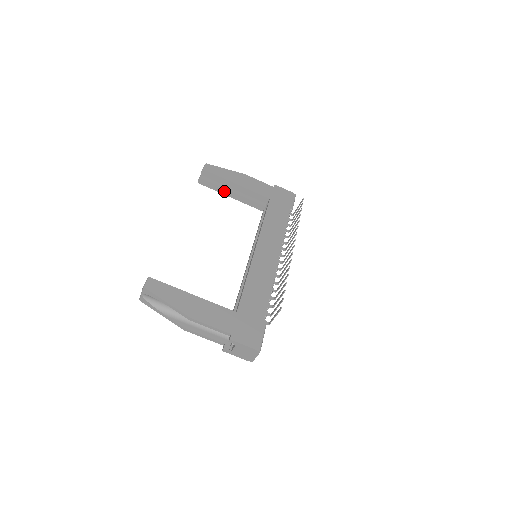
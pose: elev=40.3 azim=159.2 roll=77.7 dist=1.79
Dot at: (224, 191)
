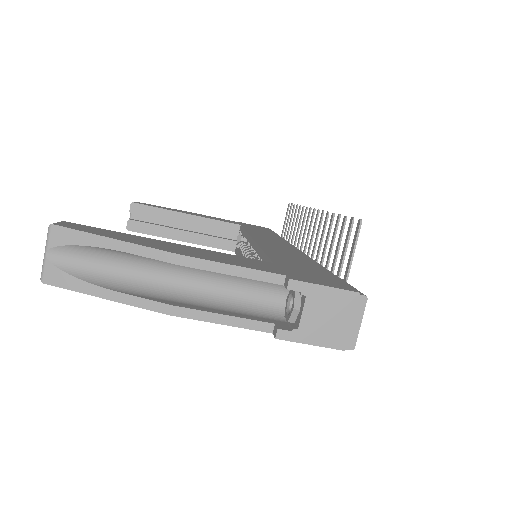
Dot at: (170, 233)
